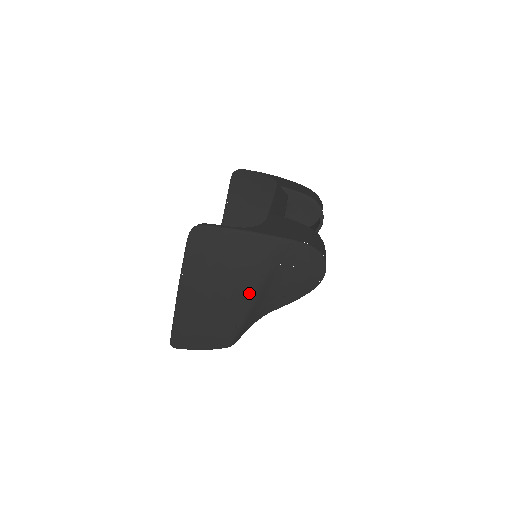
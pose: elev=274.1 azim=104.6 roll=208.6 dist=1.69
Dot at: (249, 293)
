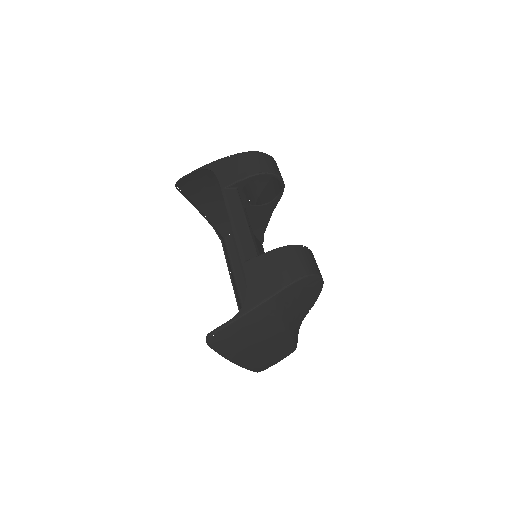
Dot at: (280, 333)
